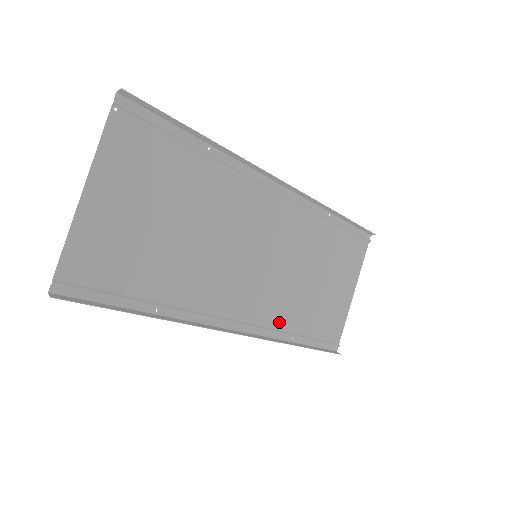
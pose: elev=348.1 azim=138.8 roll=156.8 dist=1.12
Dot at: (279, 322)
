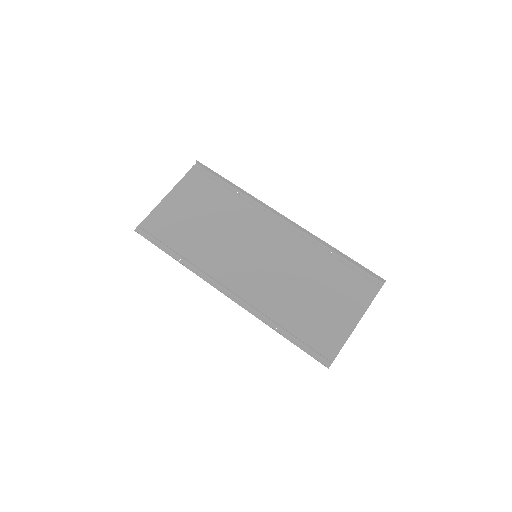
Dot at: (267, 309)
